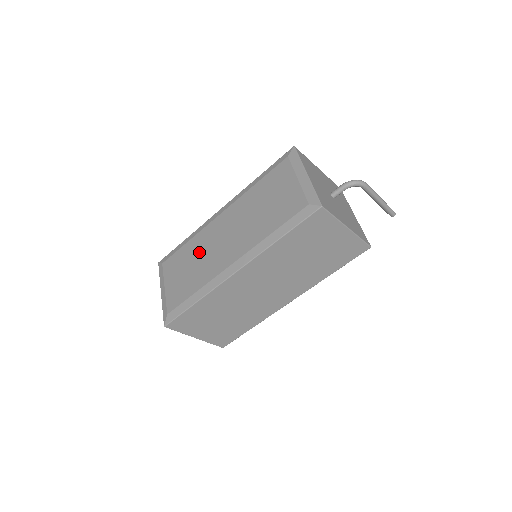
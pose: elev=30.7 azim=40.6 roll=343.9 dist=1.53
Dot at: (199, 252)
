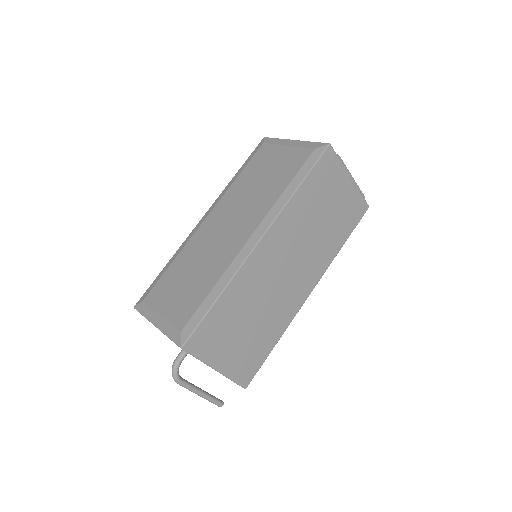
Dot at: (196, 258)
